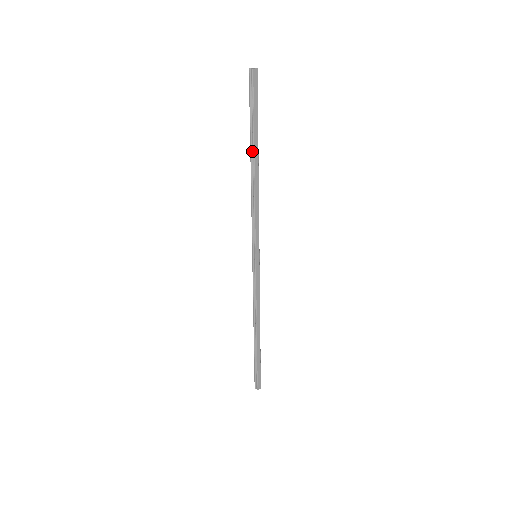
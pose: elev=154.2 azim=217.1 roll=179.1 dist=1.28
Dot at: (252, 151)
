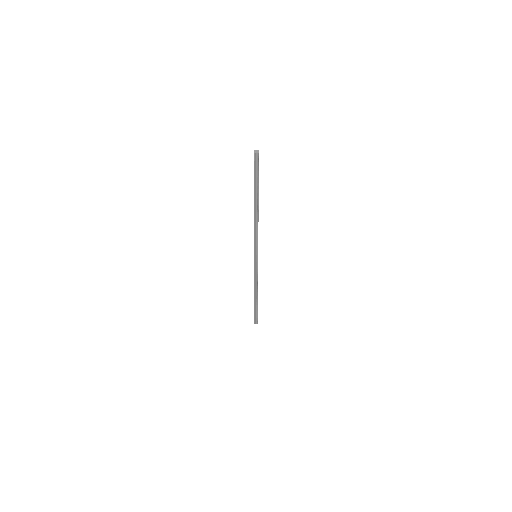
Dot at: (256, 200)
